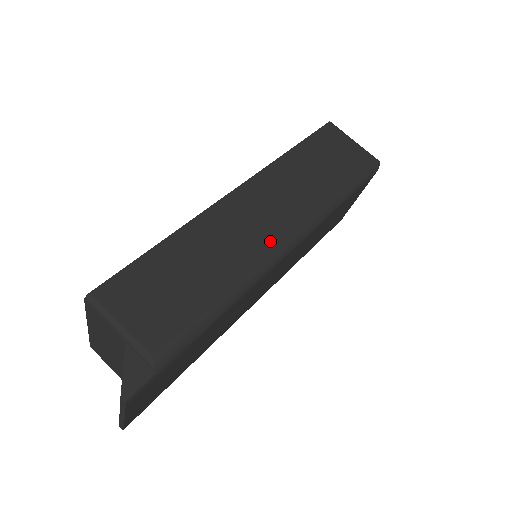
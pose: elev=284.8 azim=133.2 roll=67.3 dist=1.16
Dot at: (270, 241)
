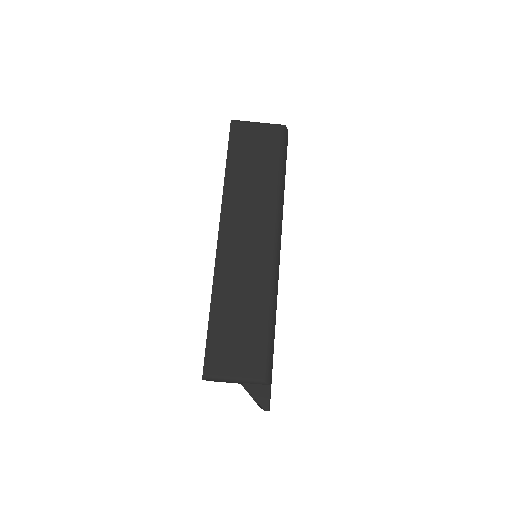
Dot at: (266, 256)
